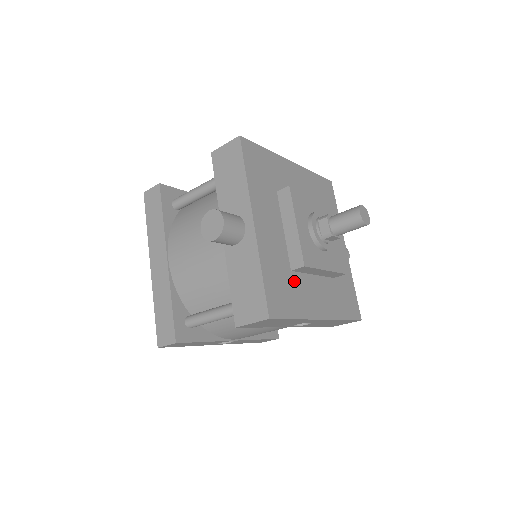
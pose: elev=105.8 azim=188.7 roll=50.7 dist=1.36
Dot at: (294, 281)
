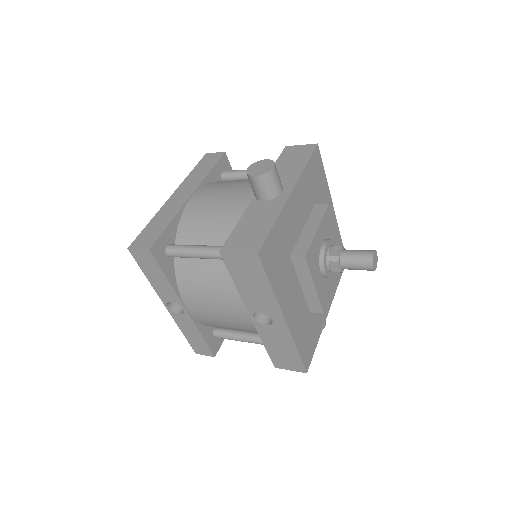
Dot at: (287, 265)
